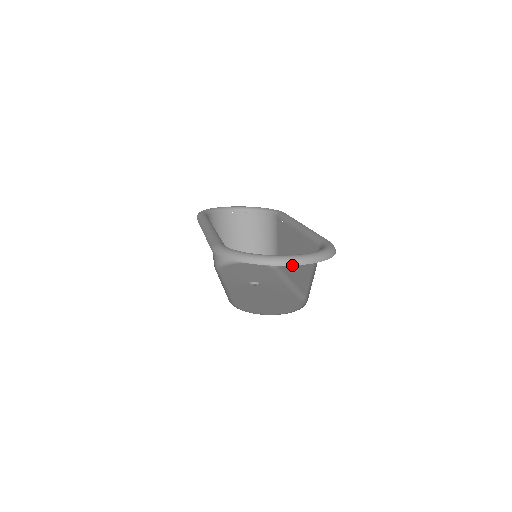
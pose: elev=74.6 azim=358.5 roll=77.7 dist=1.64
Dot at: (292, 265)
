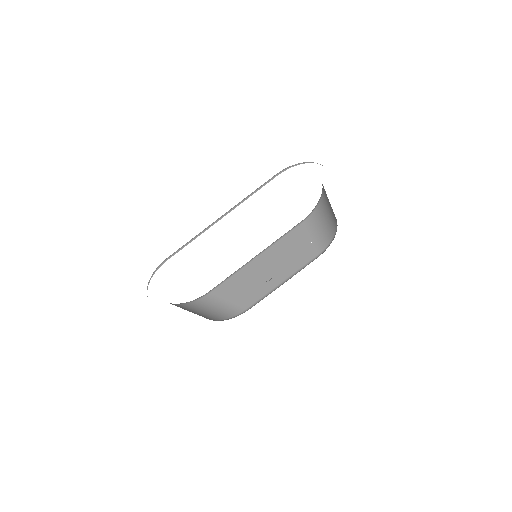
Dot at: occluded
